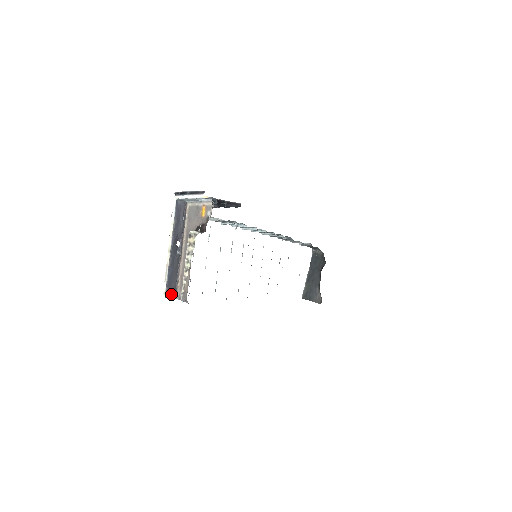
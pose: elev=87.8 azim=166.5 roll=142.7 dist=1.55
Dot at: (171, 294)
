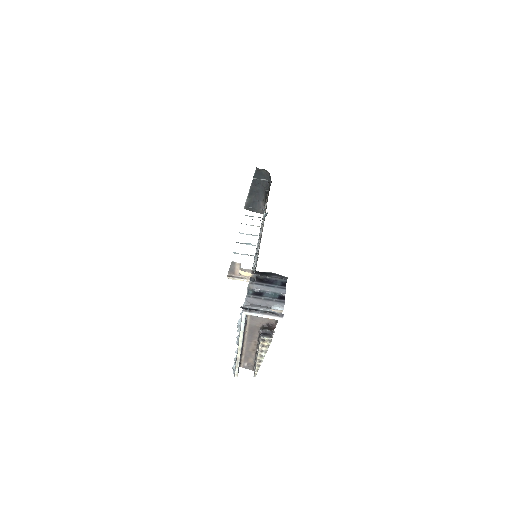
Dot at: occluded
